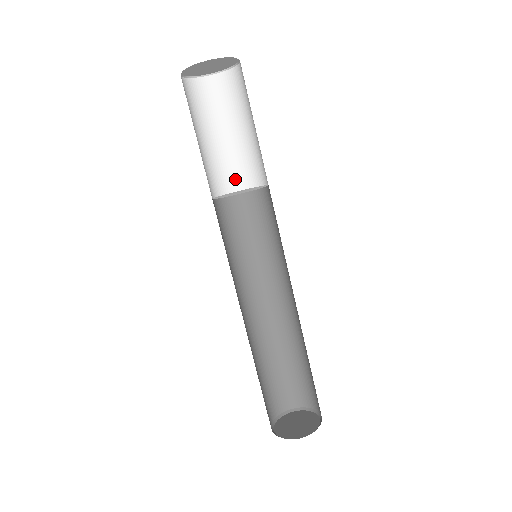
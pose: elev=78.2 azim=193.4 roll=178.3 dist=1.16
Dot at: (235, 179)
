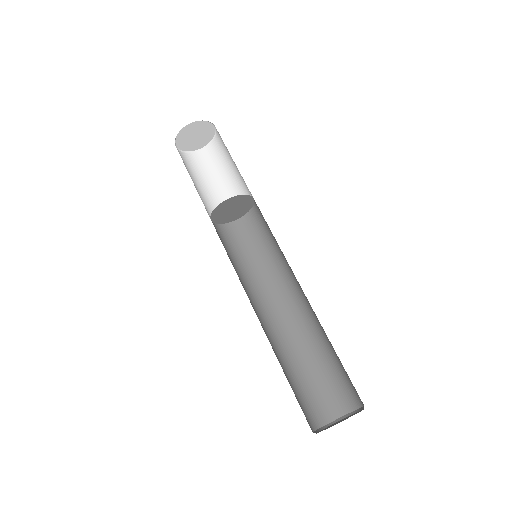
Dot at: occluded
